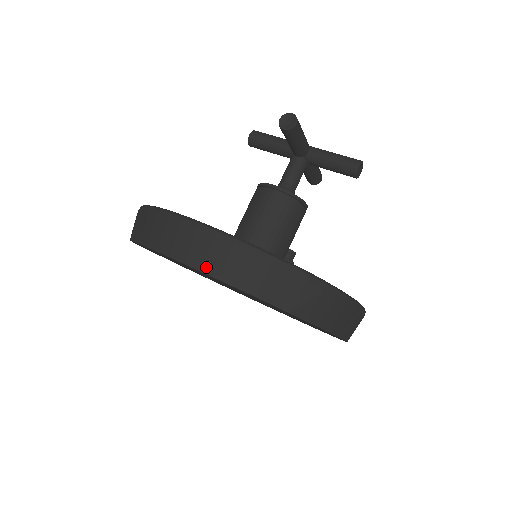
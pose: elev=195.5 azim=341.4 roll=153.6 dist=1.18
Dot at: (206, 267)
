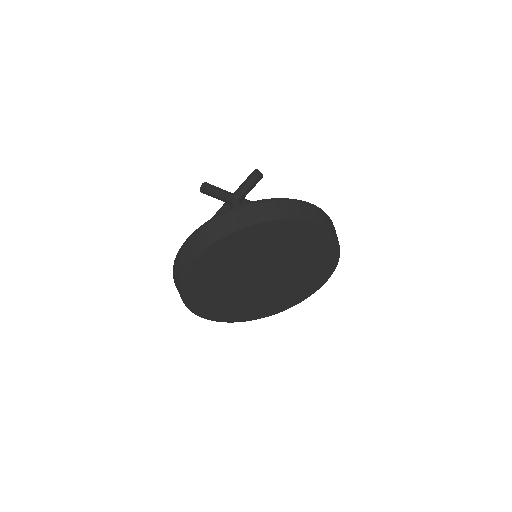
Dot at: (203, 247)
